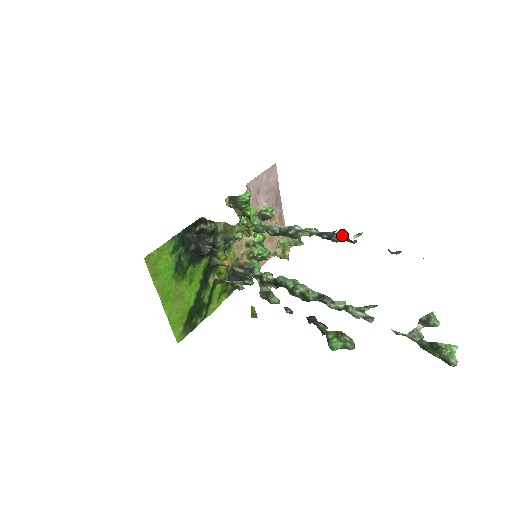
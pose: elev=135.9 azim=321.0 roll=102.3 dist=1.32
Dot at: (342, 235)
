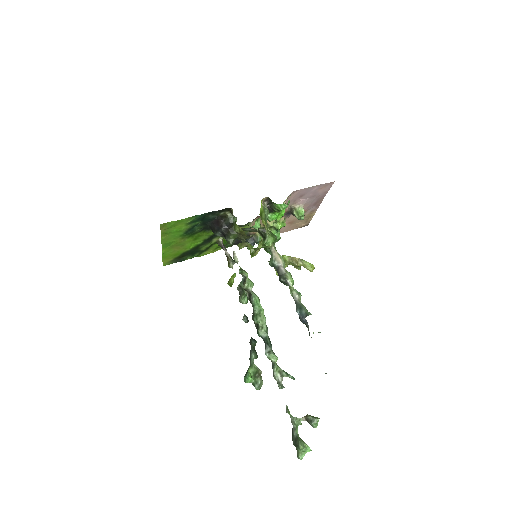
Dot at: occluded
